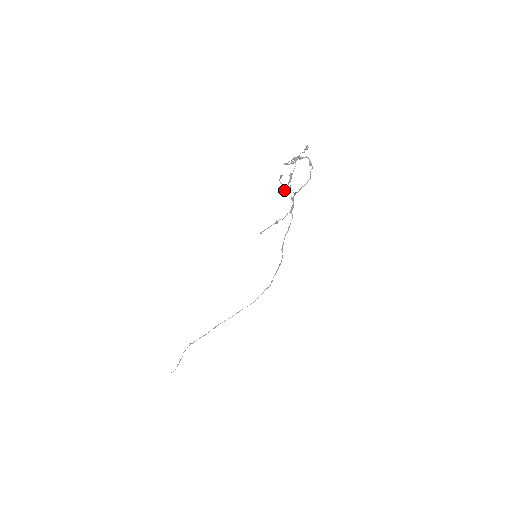
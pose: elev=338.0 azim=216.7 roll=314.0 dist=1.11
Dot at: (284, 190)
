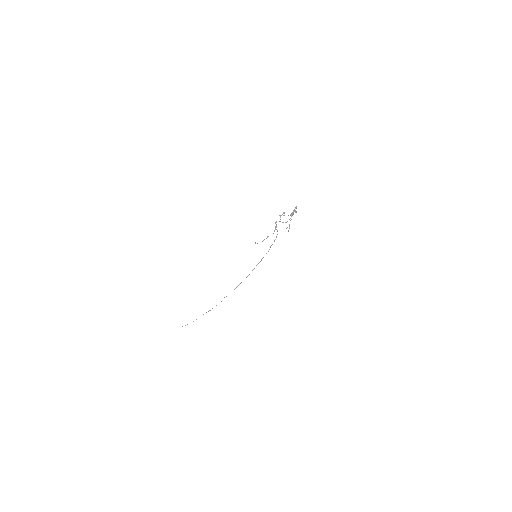
Dot at: occluded
